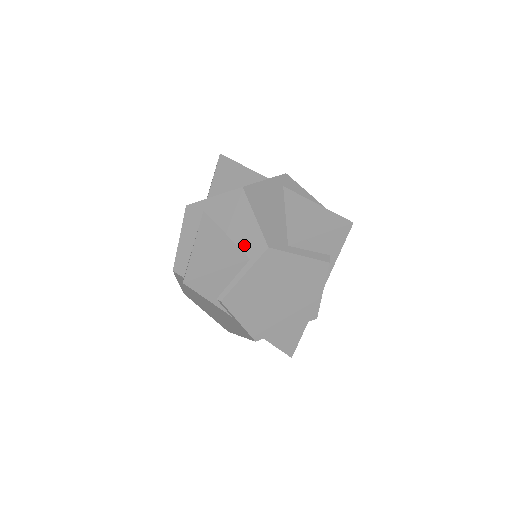
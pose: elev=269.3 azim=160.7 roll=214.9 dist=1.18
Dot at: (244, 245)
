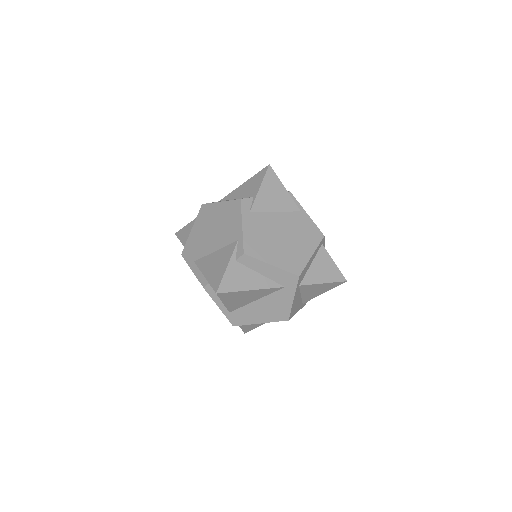
Dot at: occluded
